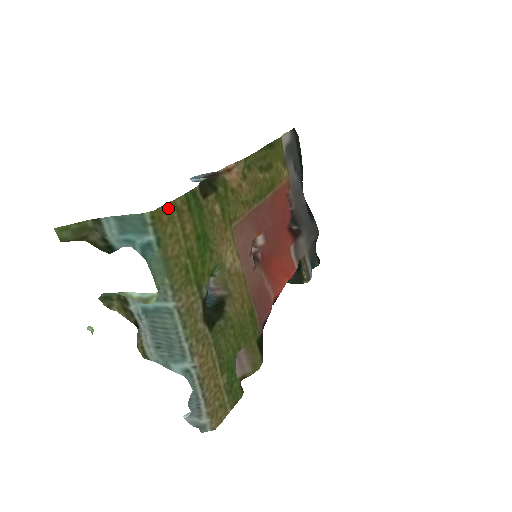
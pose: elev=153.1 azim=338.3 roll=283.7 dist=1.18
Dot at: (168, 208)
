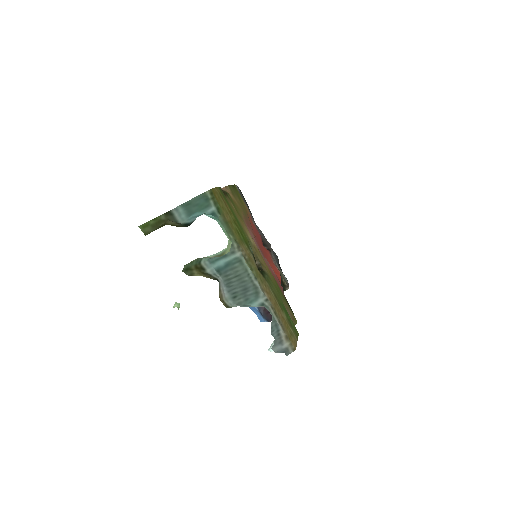
Dot at: (216, 191)
